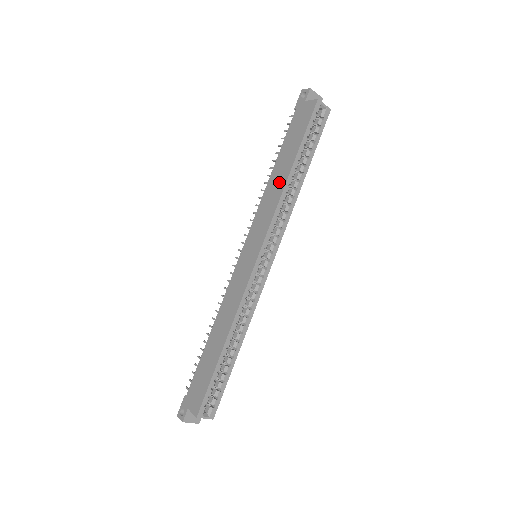
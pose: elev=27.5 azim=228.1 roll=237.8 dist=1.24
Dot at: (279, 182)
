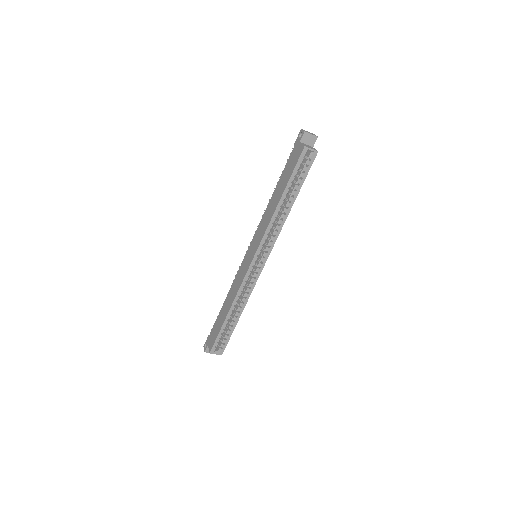
Dot at: (273, 207)
